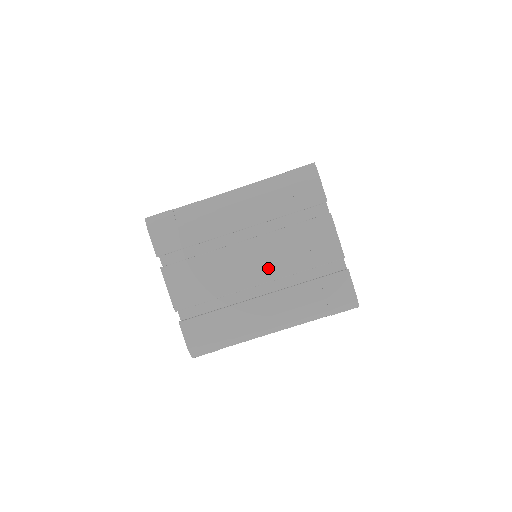
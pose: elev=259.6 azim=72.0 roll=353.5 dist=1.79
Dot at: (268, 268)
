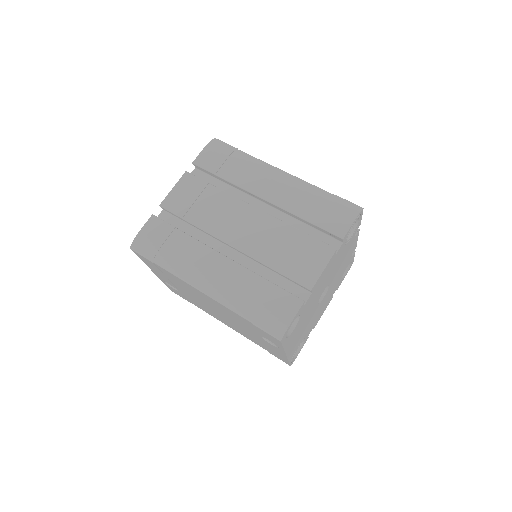
Dot at: (250, 241)
